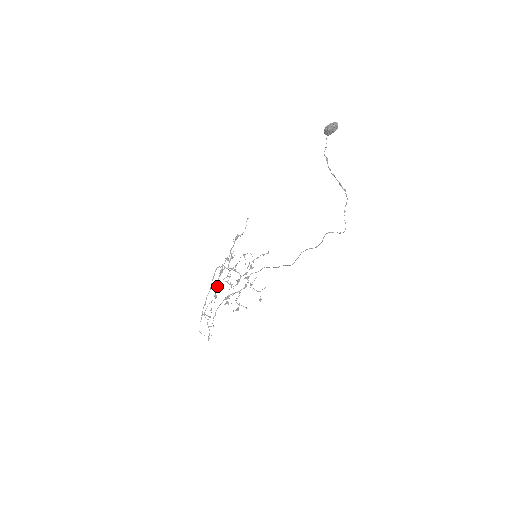
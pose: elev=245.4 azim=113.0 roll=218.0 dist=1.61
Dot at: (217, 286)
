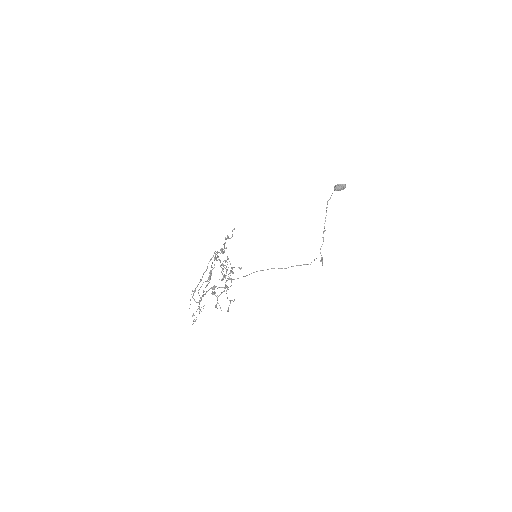
Dot at: (212, 269)
